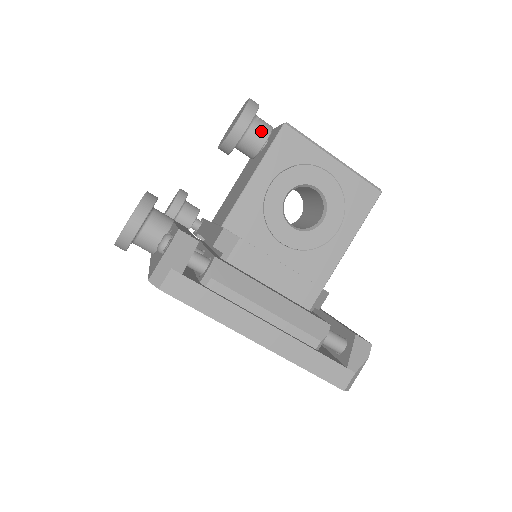
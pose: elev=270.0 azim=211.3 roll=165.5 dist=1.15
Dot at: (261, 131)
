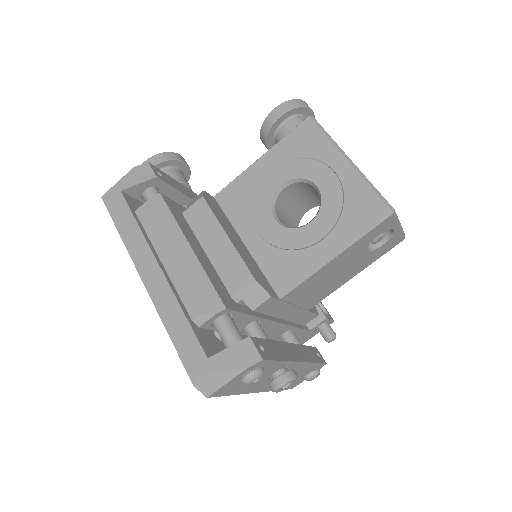
Dot at: occluded
